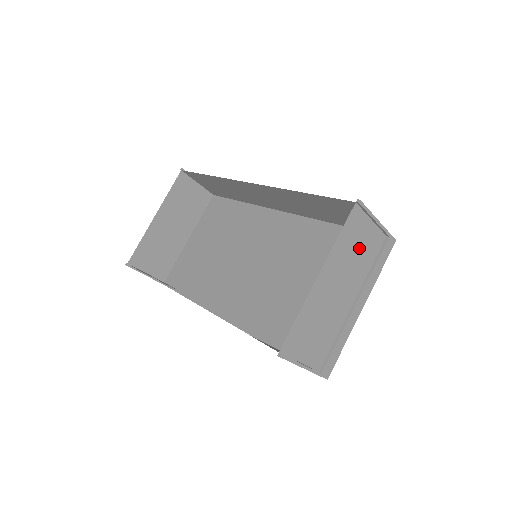
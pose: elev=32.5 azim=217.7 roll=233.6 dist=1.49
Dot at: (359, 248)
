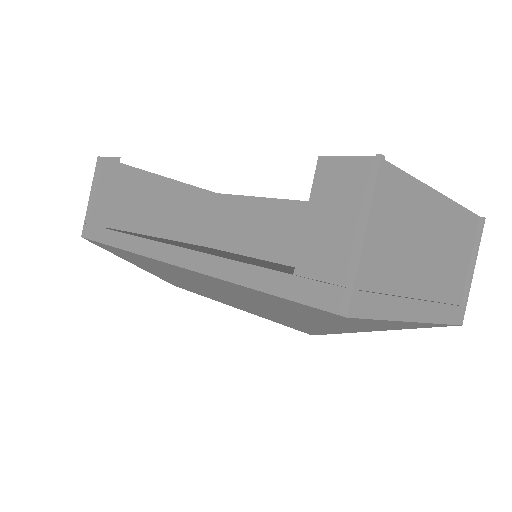
Dot at: (454, 258)
